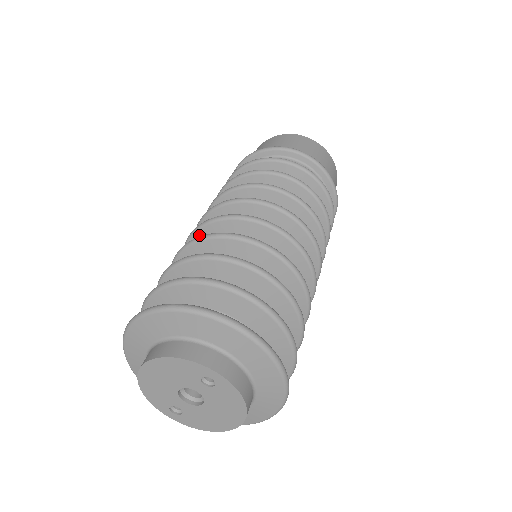
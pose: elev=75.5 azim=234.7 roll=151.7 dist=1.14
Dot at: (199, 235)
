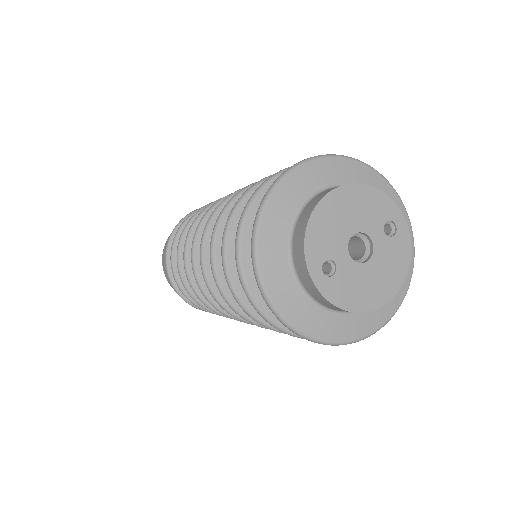
Dot at: occluded
